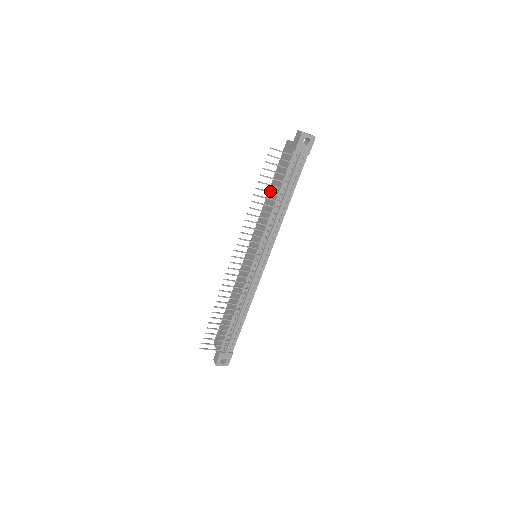
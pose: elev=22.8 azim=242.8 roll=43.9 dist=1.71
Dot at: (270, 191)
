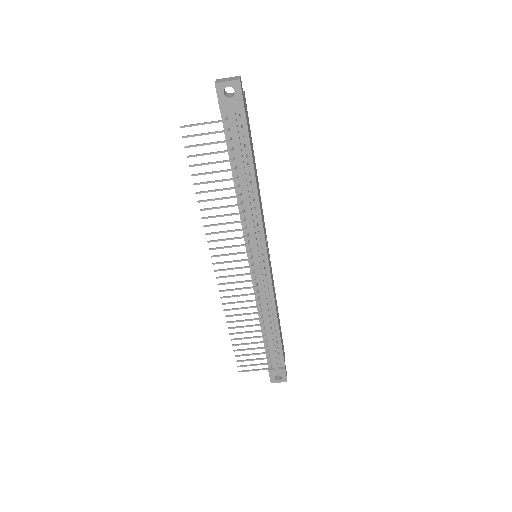
Dot at: occluded
